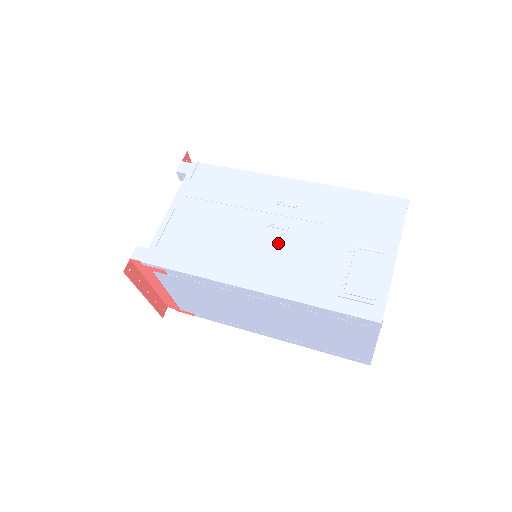
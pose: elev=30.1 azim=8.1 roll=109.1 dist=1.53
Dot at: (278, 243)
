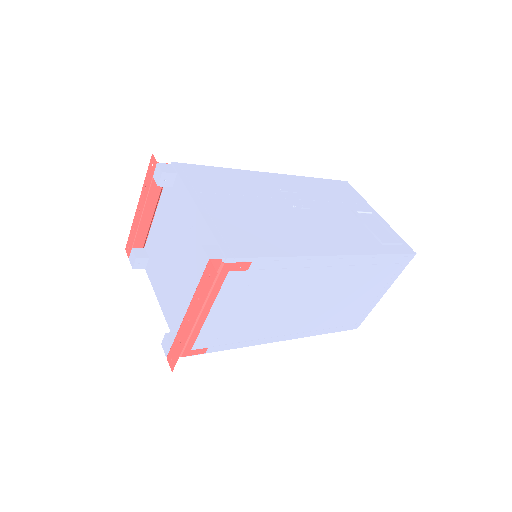
Dot at: (314, 218)
